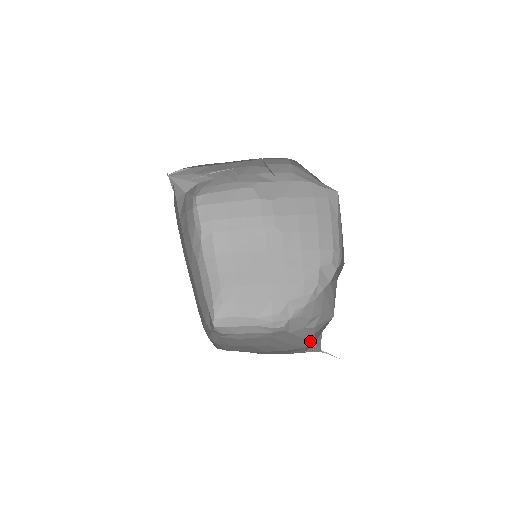
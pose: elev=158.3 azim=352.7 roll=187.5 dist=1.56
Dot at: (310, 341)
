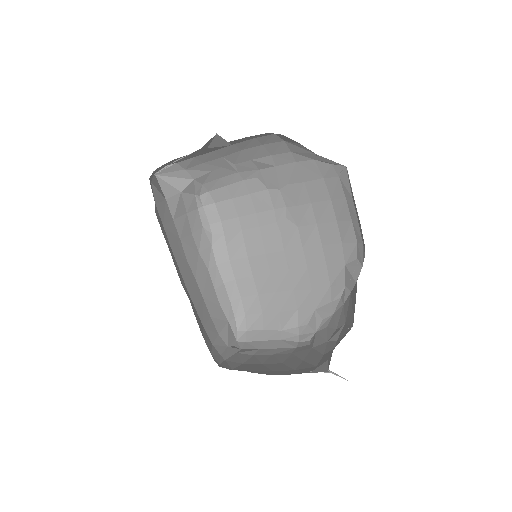
Dot at: (325, 358)
